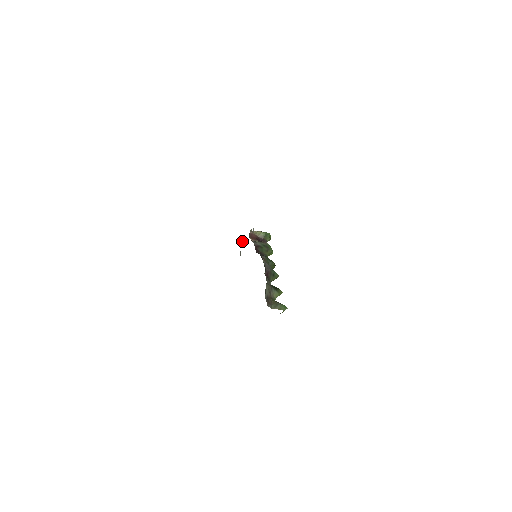
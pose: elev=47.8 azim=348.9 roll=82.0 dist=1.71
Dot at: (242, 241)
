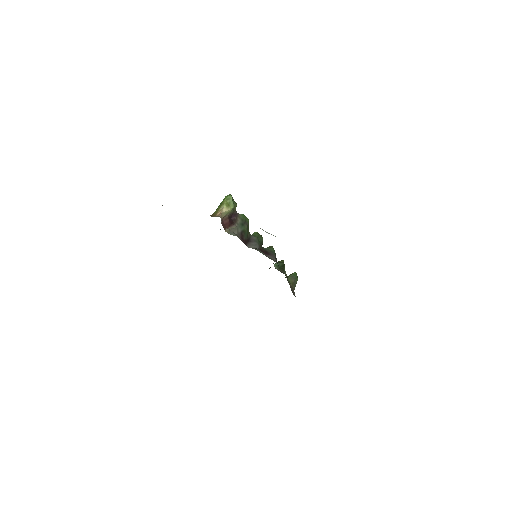
Dot at: occluded
